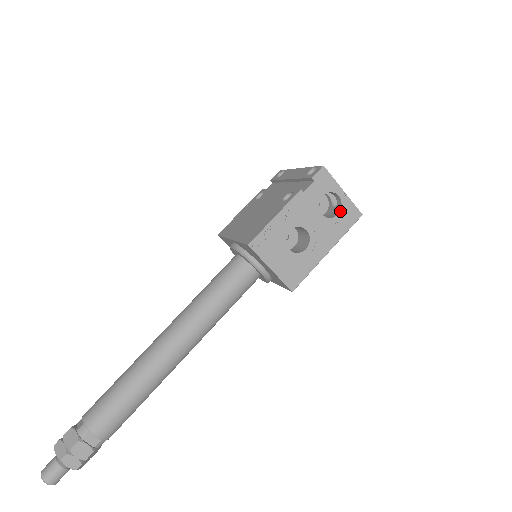
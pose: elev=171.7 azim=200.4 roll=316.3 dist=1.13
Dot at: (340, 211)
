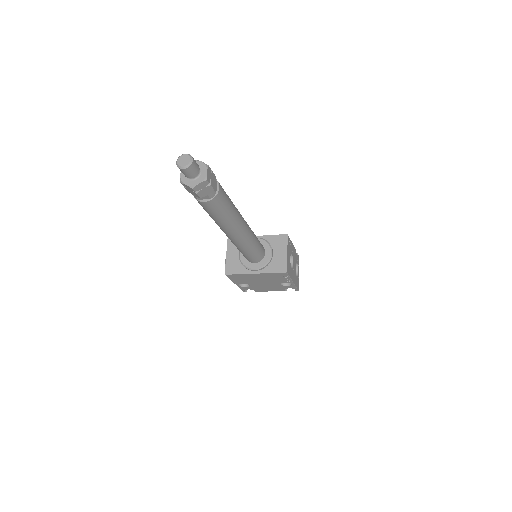
Dot at: (297, 277)
